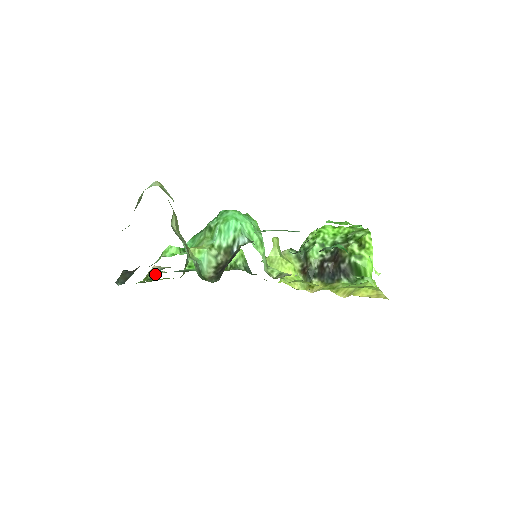
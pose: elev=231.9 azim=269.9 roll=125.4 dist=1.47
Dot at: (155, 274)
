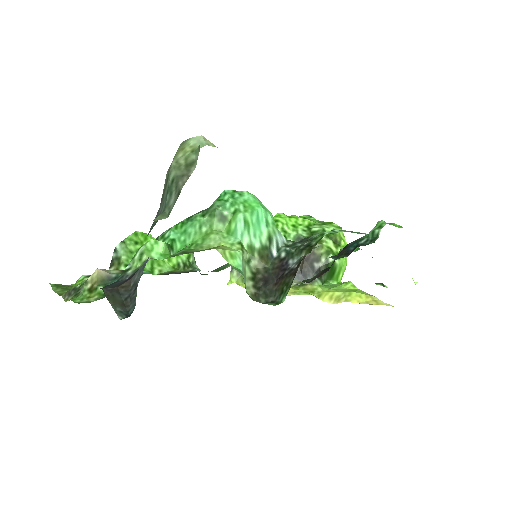
Dot at: occluded
